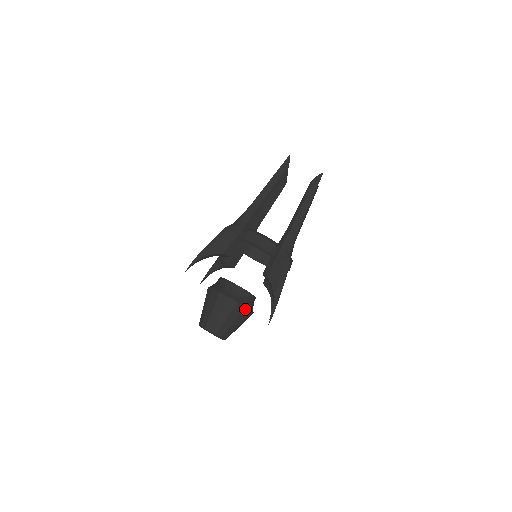
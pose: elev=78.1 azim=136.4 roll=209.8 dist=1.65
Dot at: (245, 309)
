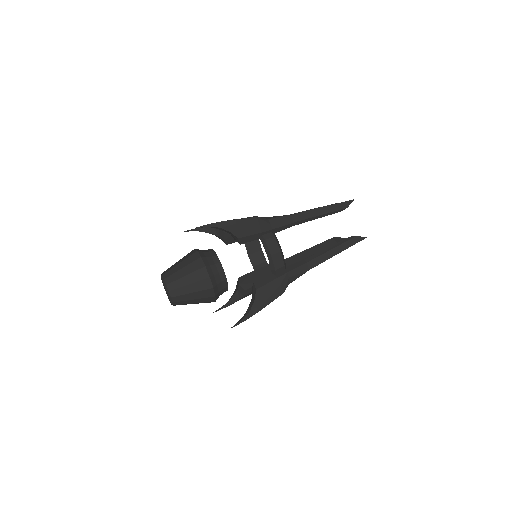
Dot at: (213, 297)
